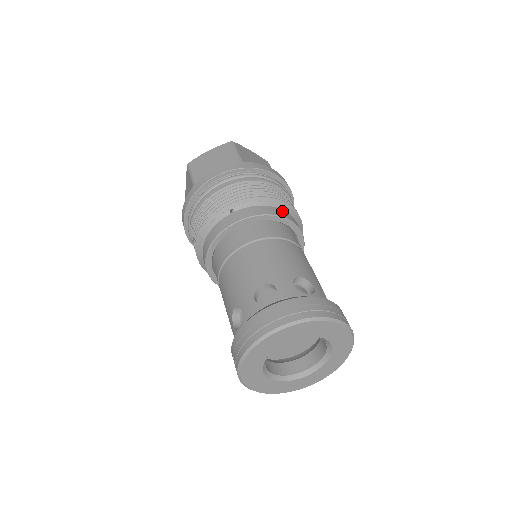
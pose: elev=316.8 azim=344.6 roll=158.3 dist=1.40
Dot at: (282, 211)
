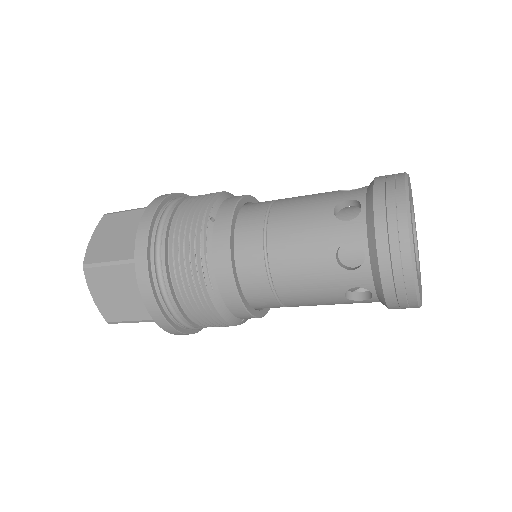
Dot at: occluded
